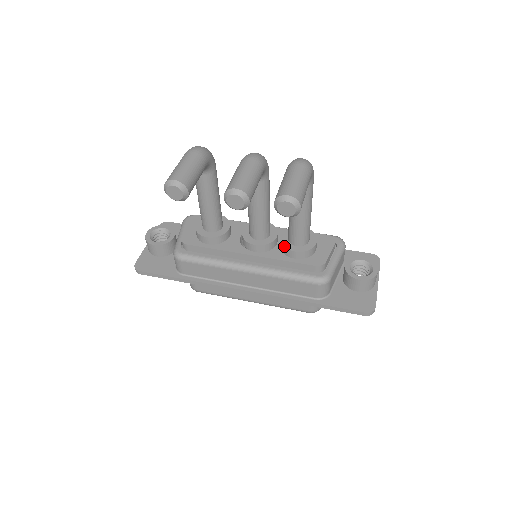
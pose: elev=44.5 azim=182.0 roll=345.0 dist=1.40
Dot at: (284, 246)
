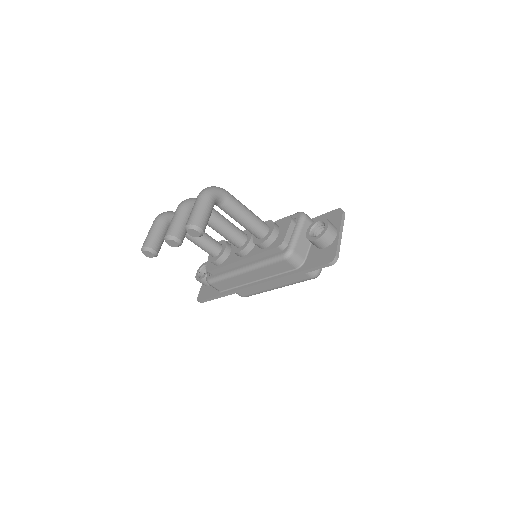
Dot at: (254, 243)
